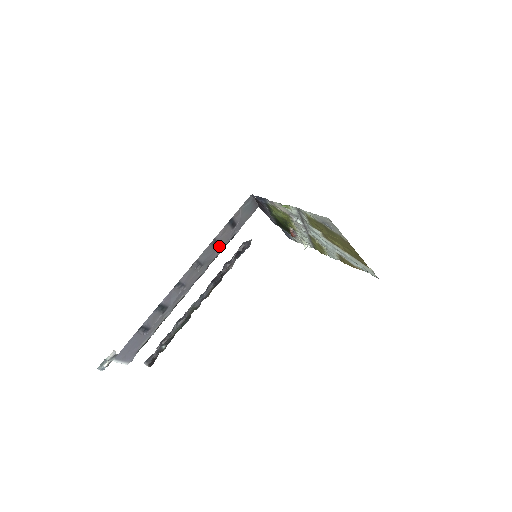
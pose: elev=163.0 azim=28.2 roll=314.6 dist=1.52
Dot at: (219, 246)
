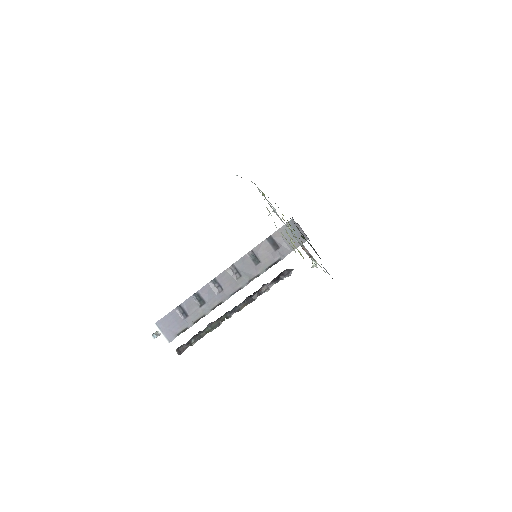
Dot at: (260, 263)
